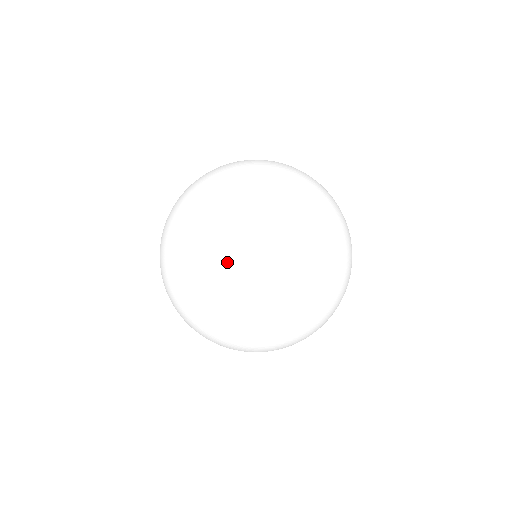
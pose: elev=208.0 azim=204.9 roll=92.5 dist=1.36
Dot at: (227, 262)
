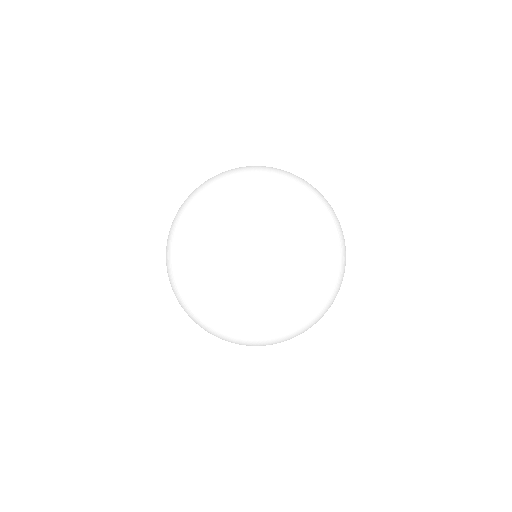
Dot at: (287, 192)
